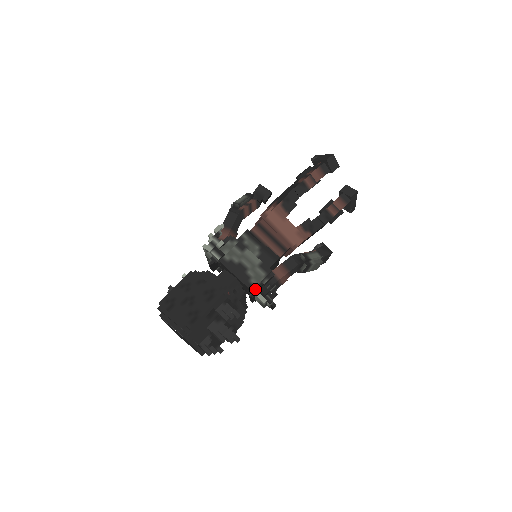
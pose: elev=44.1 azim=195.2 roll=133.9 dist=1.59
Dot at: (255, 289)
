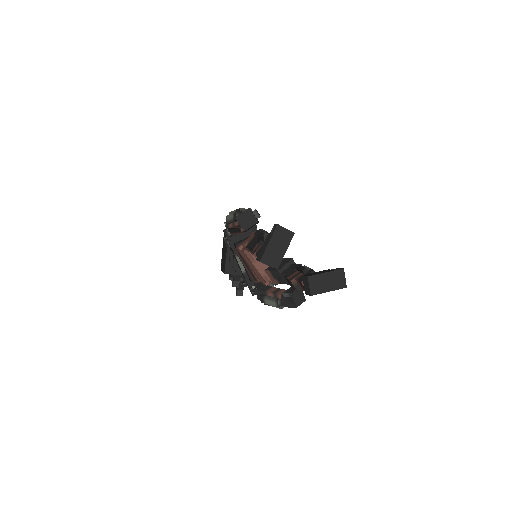
Dot at: occluded
